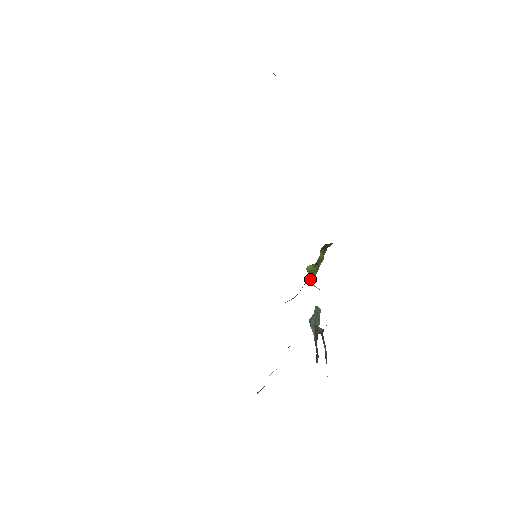
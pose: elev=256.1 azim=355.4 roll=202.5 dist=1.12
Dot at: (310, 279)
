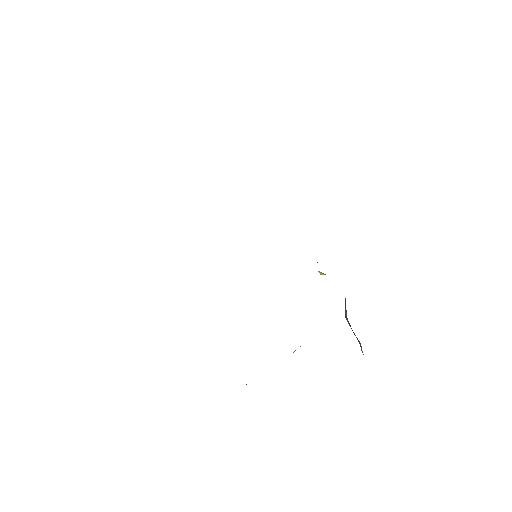
Dot at: occluded
